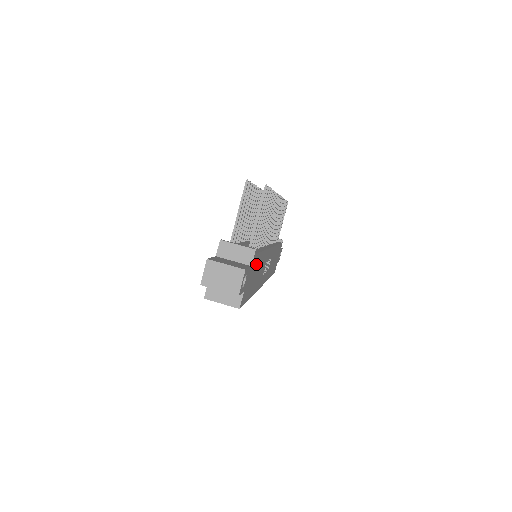
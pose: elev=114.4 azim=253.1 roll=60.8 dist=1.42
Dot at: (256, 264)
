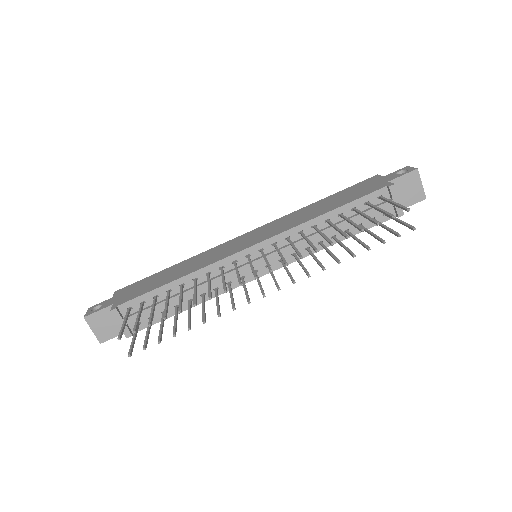
Dot at: occluded
